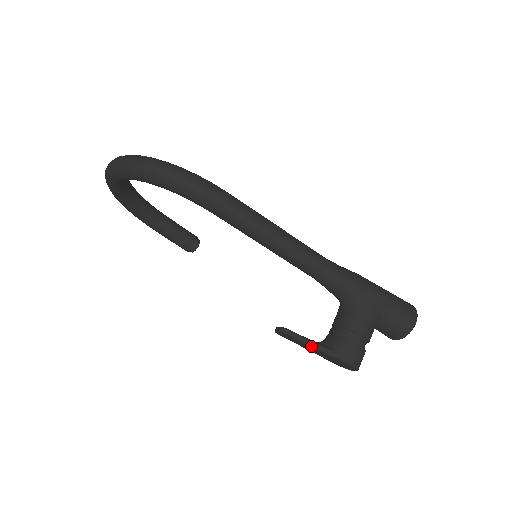
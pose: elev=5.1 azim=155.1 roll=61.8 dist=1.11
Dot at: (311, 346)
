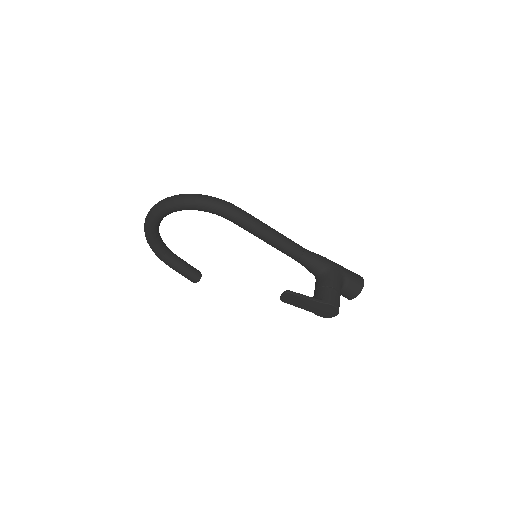
Dot at: (307, 299)
